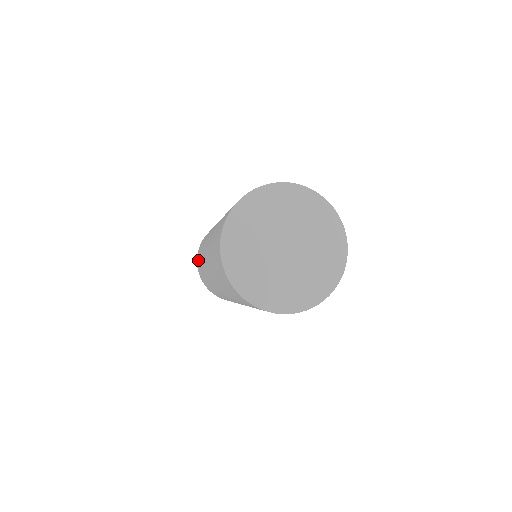
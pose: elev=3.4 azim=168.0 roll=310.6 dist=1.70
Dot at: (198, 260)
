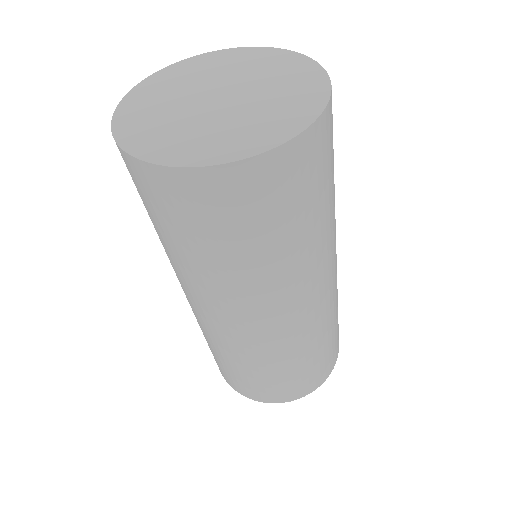
Dot at: (227, 375)
